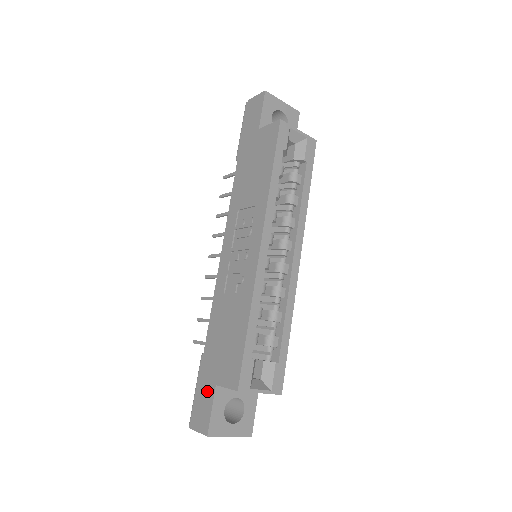
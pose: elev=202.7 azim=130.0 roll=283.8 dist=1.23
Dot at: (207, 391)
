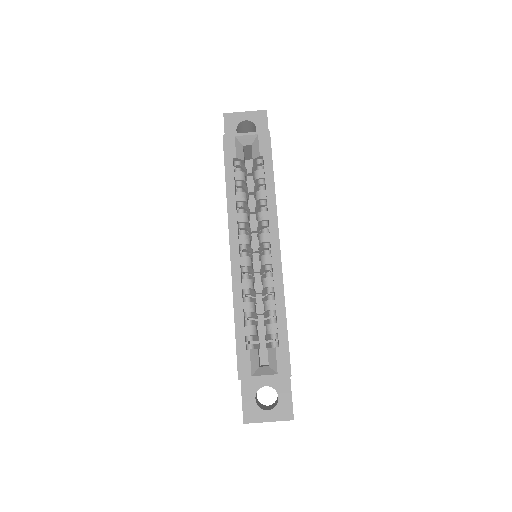
Dot at: occluded
